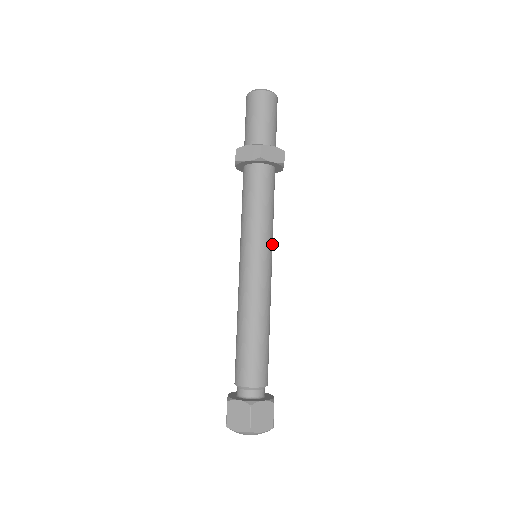
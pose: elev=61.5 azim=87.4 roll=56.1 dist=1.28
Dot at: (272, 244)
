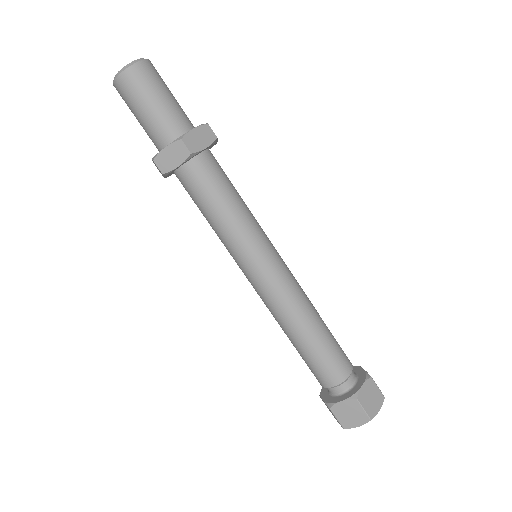
Dot at: (264, 233)
